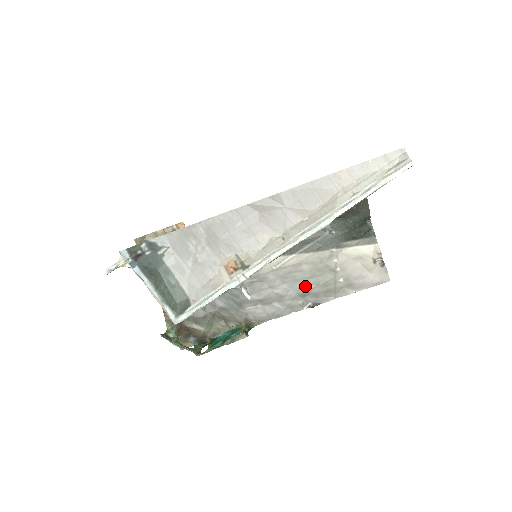
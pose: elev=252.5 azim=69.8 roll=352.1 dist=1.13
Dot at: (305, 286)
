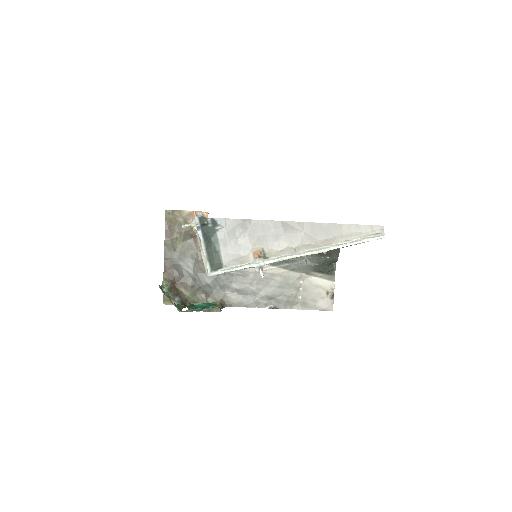
Dot at: (273, 292)
